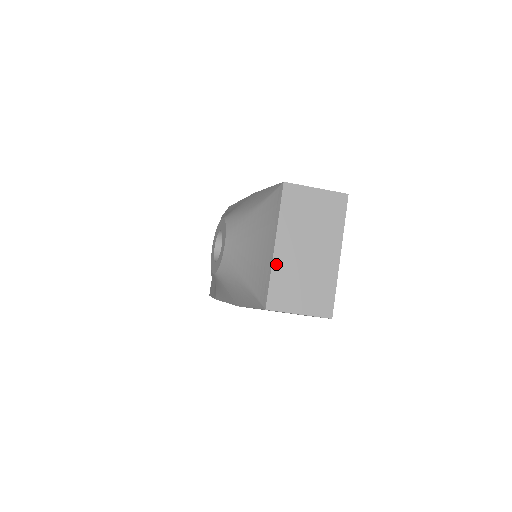
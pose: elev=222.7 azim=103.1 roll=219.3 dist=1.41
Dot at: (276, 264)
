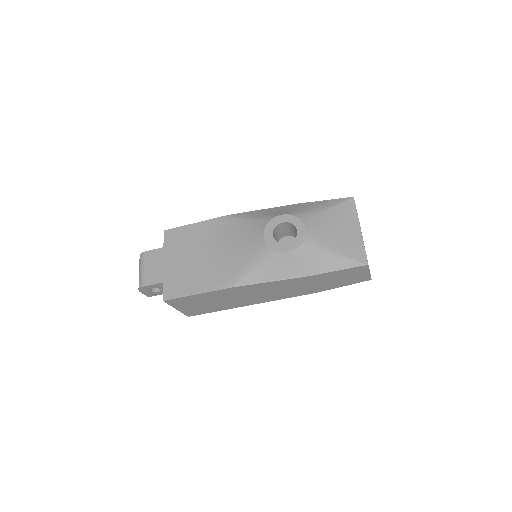
Dot at: occluded
